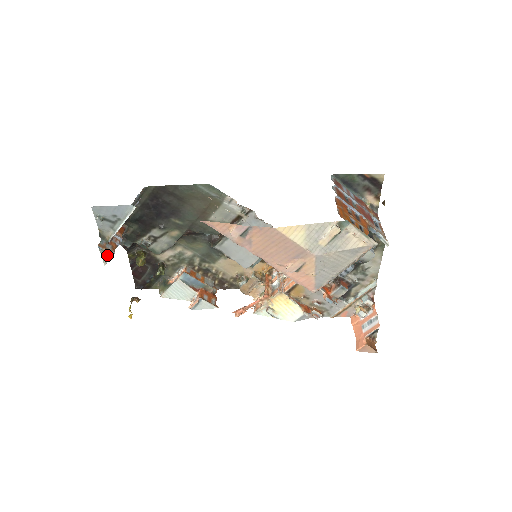
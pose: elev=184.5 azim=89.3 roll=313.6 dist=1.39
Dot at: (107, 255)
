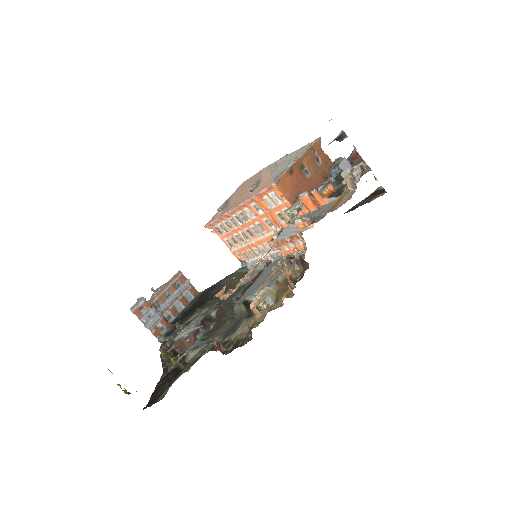
Dot at: (139, 302)
